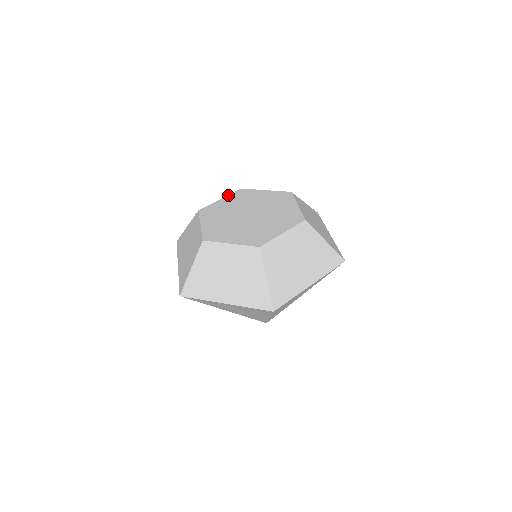
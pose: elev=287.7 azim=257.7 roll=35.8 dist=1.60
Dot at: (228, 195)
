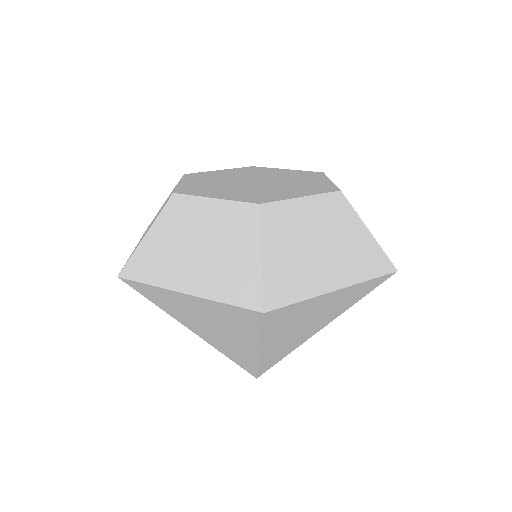
Dot at: occluded
